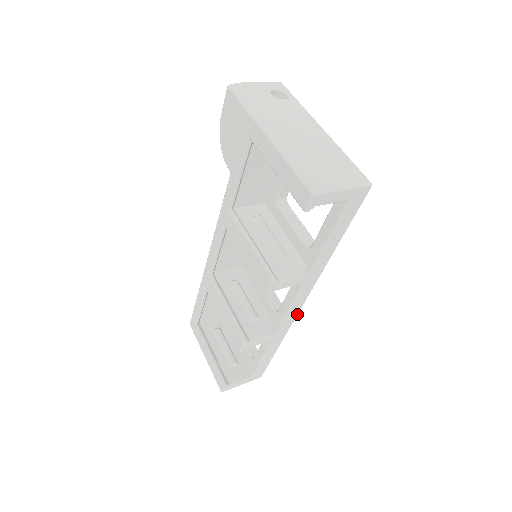
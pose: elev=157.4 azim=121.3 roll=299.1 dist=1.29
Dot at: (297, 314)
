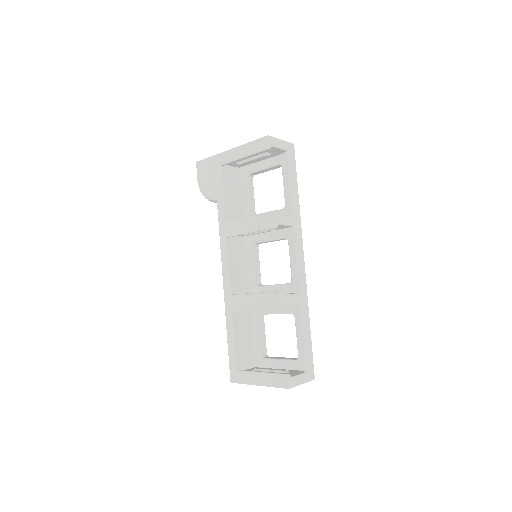
Dot at: occluded
